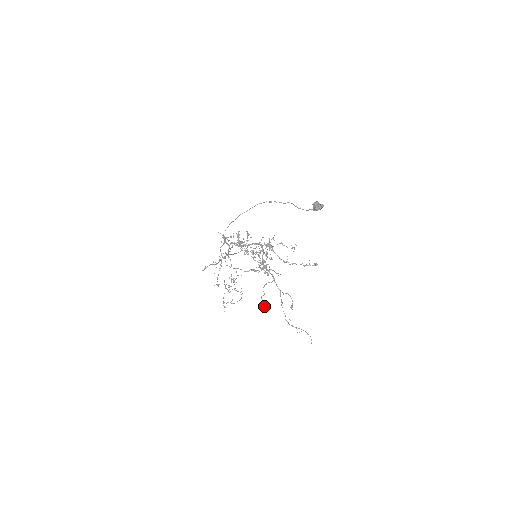
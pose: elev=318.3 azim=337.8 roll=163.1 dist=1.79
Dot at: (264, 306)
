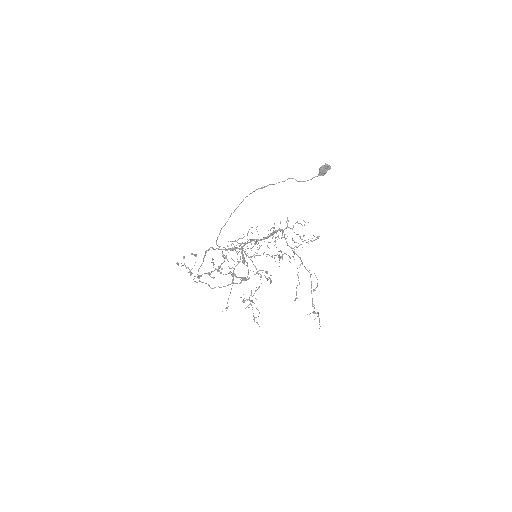
Dot at: (294, 300)
